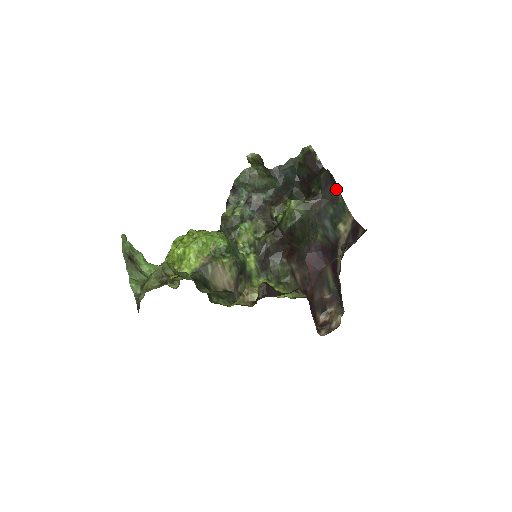
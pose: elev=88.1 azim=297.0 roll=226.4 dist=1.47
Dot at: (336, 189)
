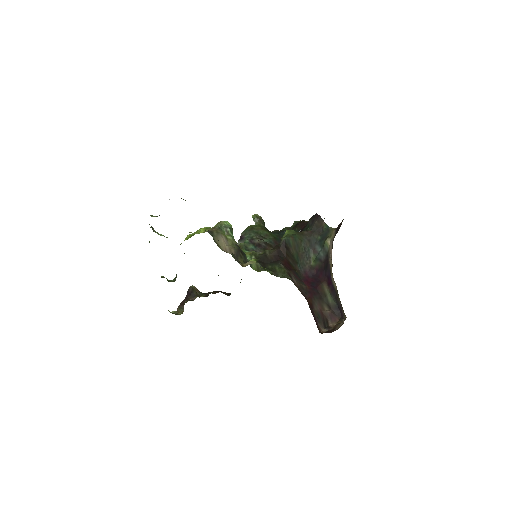
Dot at: (320, 220)
